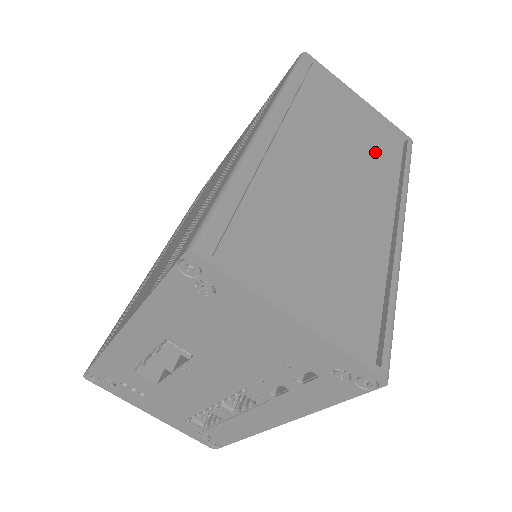
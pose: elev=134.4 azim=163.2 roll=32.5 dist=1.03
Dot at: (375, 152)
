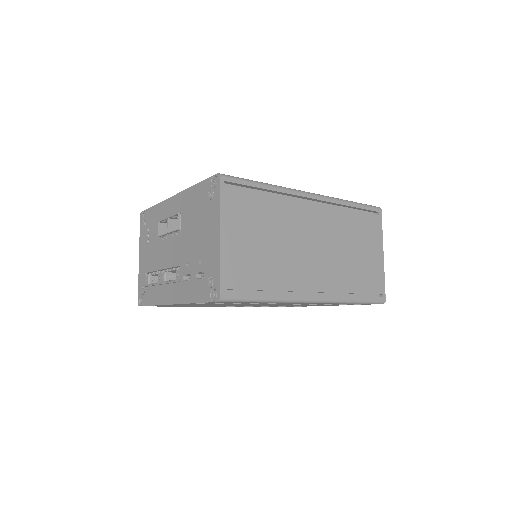
Dot at: (352, 271)
